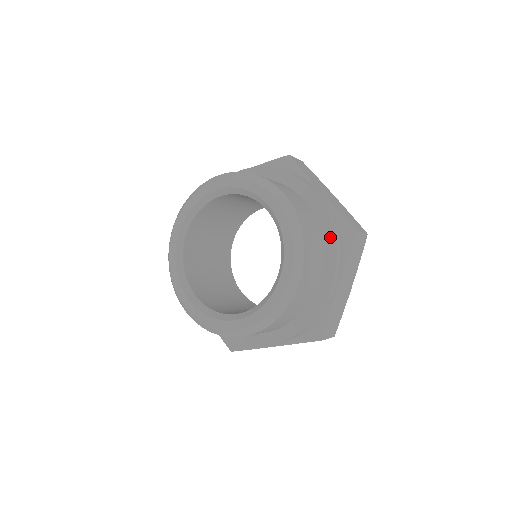
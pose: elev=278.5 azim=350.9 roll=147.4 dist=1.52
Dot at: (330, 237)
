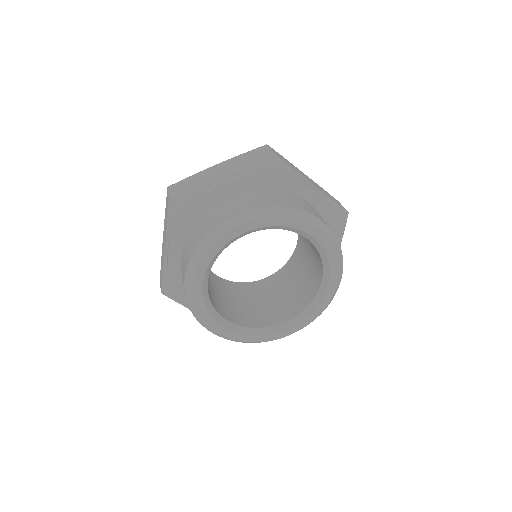
Dot at: (334, 228)
